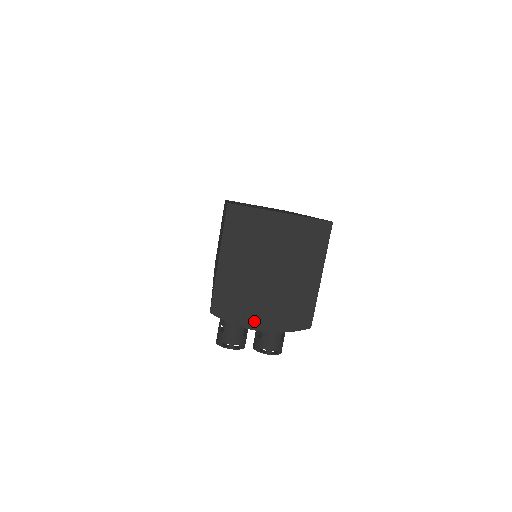
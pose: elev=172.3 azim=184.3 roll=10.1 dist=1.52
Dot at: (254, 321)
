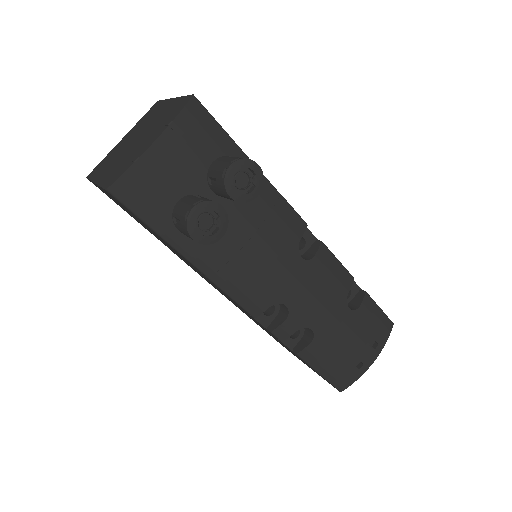
Dot at: (145, 148)
